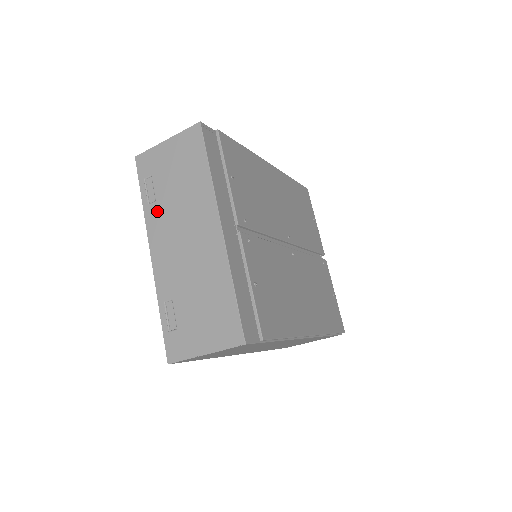
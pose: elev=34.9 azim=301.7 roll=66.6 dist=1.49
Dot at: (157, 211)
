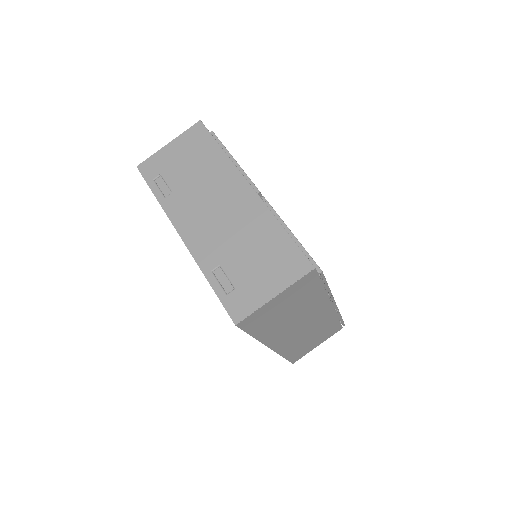
Dot at: (177, 199)
